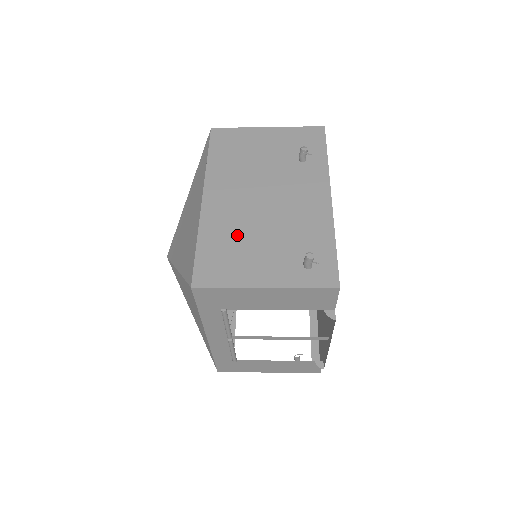
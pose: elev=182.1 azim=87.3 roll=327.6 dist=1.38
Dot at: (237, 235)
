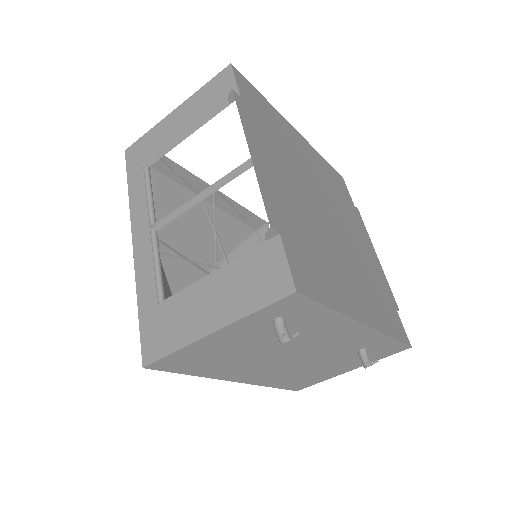
Dot at: occluded
